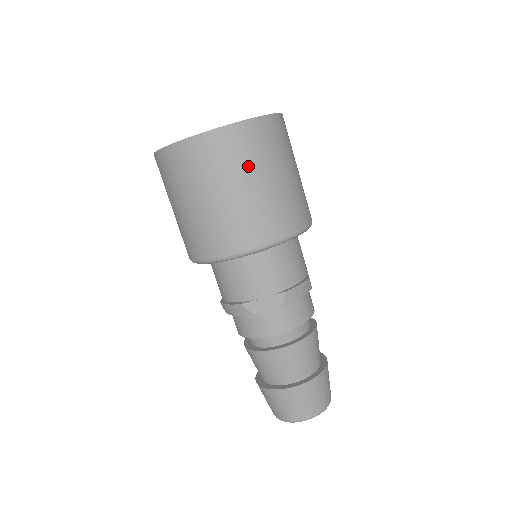
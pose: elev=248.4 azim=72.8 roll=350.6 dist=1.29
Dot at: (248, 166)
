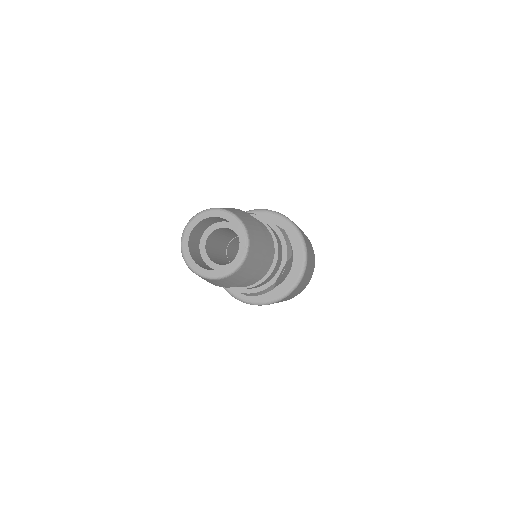
Dot at: occluded
